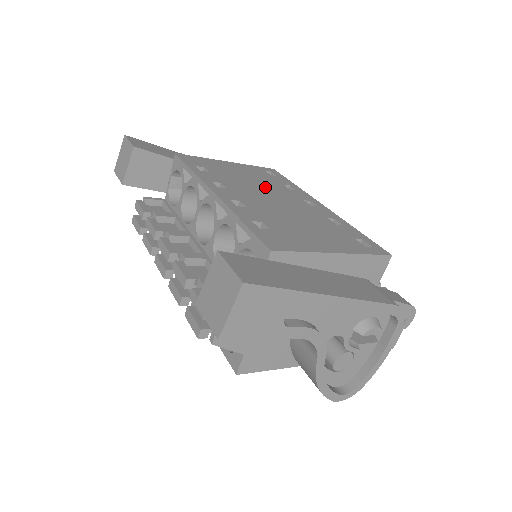
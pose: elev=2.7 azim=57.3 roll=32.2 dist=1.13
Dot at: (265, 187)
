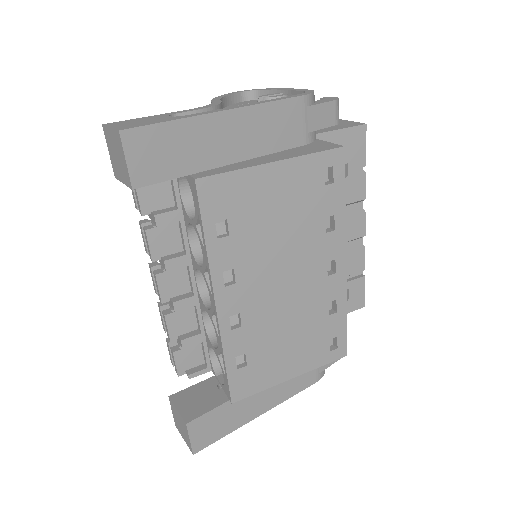
Dot at: (292, 247)
